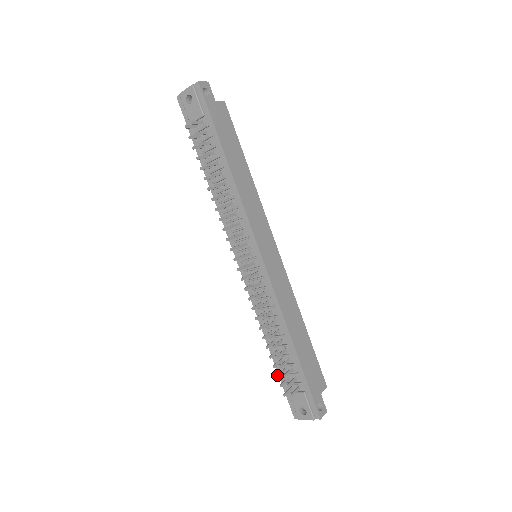
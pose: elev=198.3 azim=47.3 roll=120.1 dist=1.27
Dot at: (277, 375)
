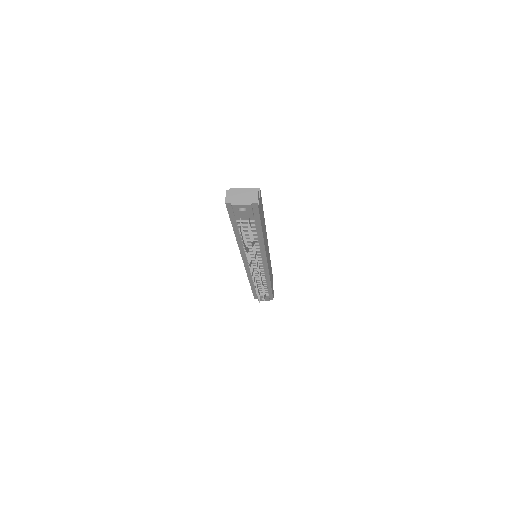
Dot at: (258, 299)
